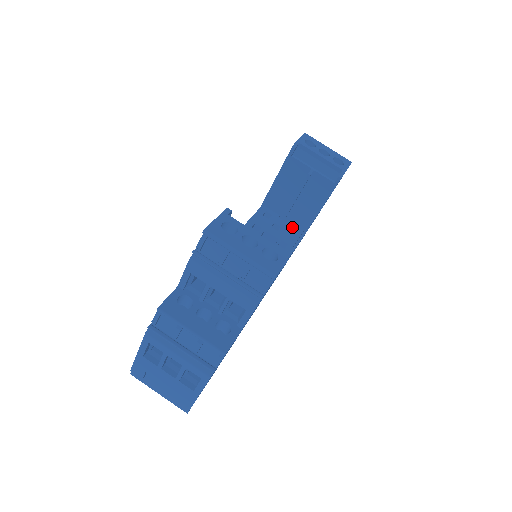
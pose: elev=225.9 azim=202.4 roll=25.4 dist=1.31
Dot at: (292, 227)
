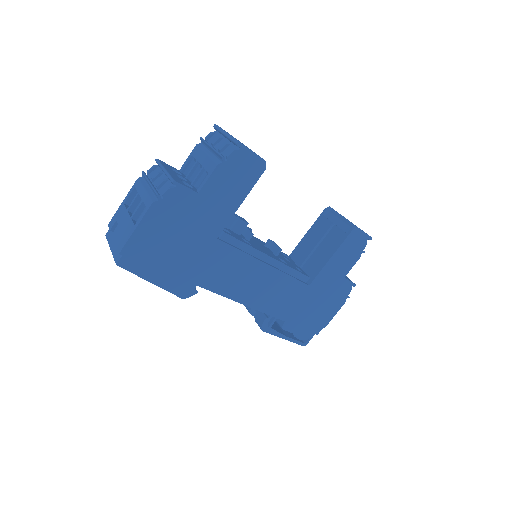
Dot at: (301, 270)
